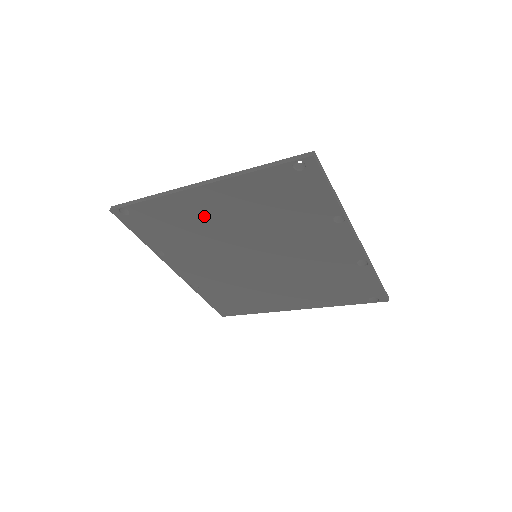
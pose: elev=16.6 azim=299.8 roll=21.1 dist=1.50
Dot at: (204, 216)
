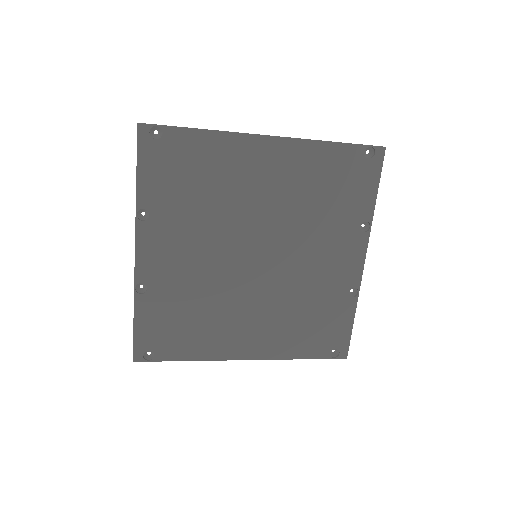
Dot at: (246, 176)
